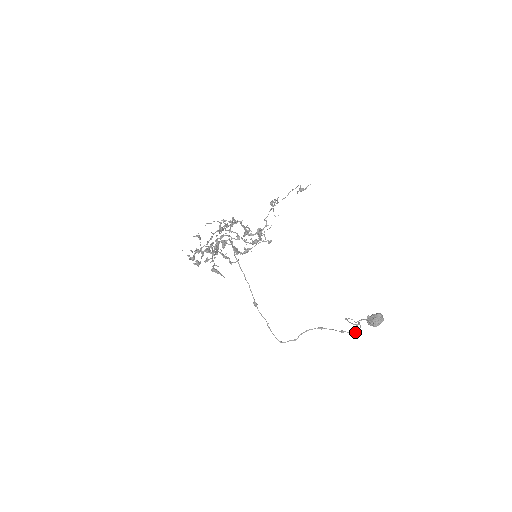
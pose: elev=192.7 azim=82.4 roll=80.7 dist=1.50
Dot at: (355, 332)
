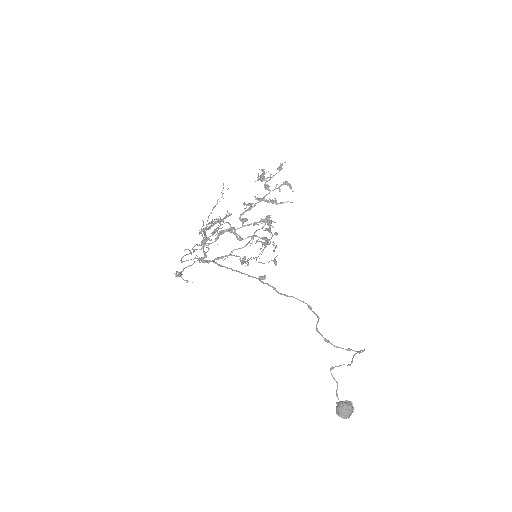
Dot at: (360, 351)
